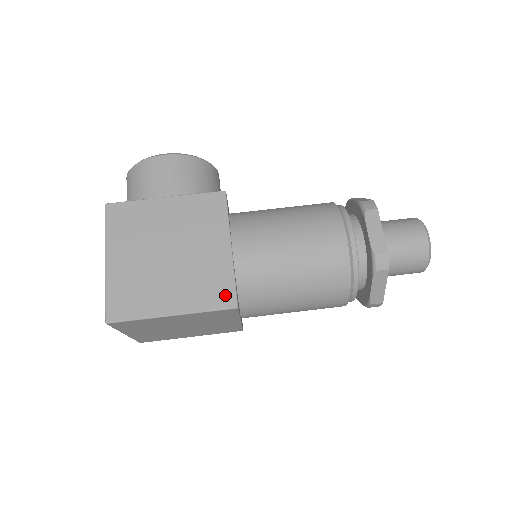
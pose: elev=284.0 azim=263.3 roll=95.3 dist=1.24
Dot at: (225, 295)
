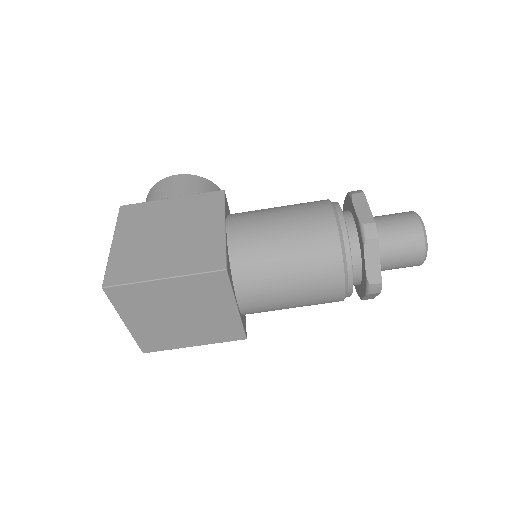
Dot at: (215, 260)
